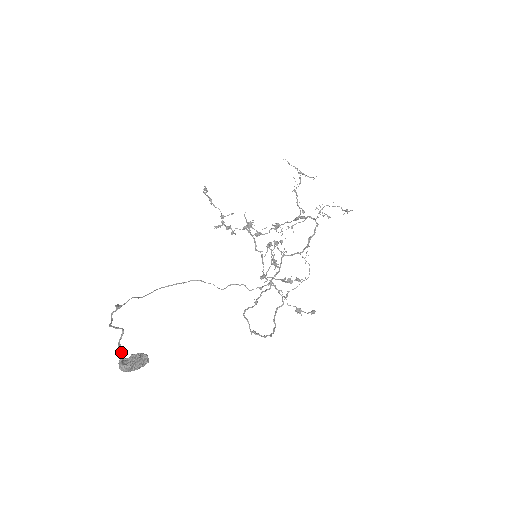
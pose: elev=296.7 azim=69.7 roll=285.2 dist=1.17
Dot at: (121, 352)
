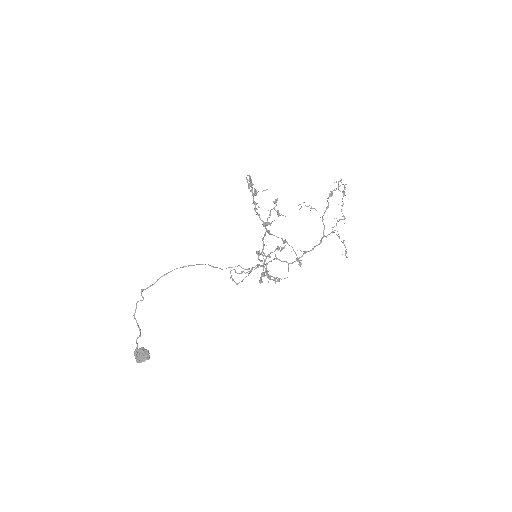
Dot at: (137, 346)
